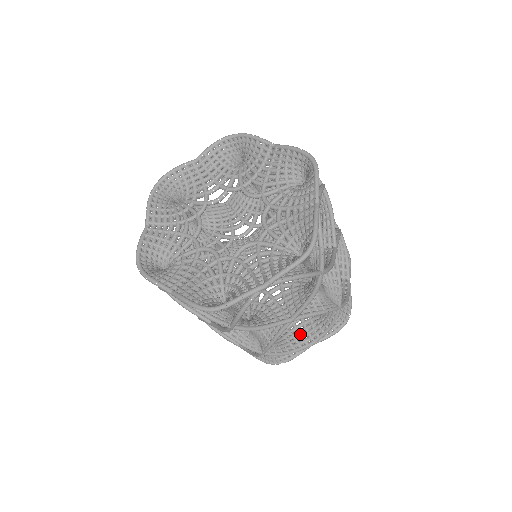
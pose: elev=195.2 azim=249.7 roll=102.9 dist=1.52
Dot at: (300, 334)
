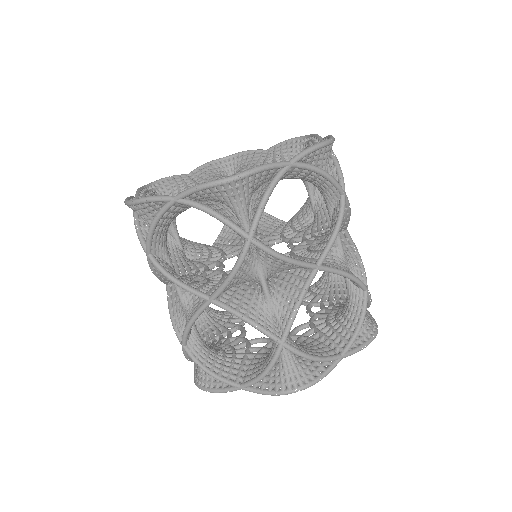
Dot at: (240, 367)
